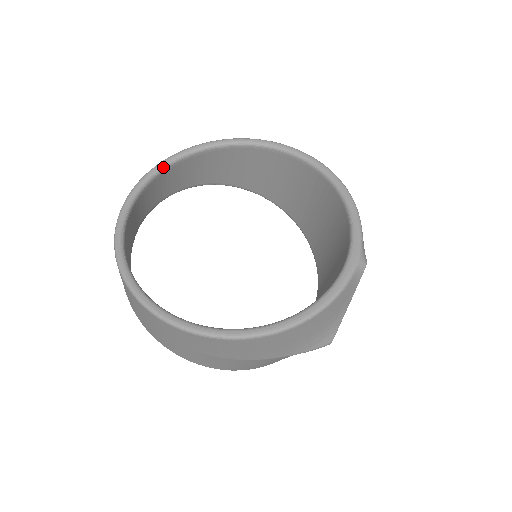
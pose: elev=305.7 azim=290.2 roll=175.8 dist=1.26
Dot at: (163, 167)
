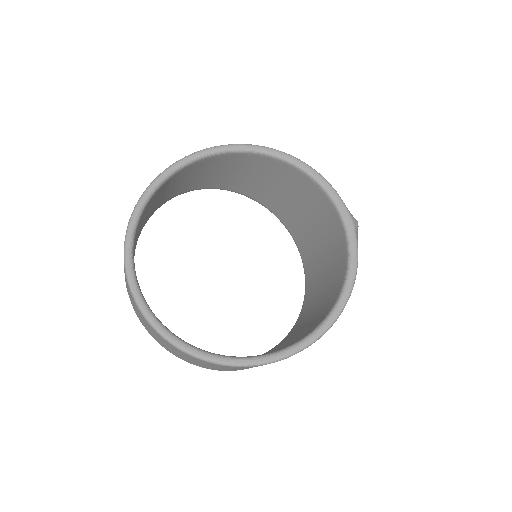
Dot at: (134, 230)
